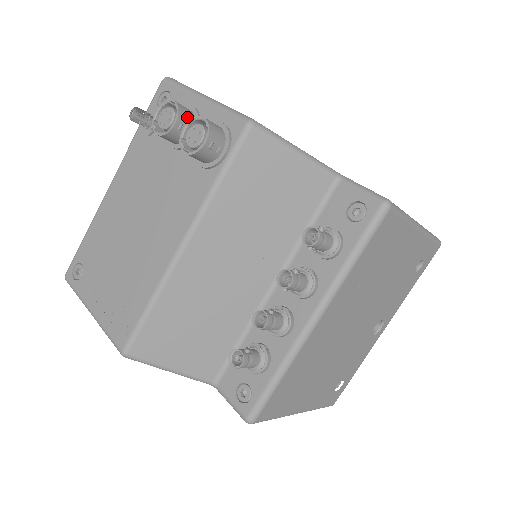
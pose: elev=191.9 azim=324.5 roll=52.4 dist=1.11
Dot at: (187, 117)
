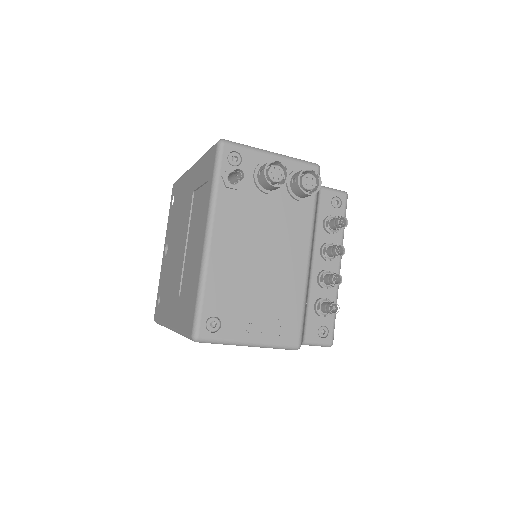
Dot at: (284, 170)
